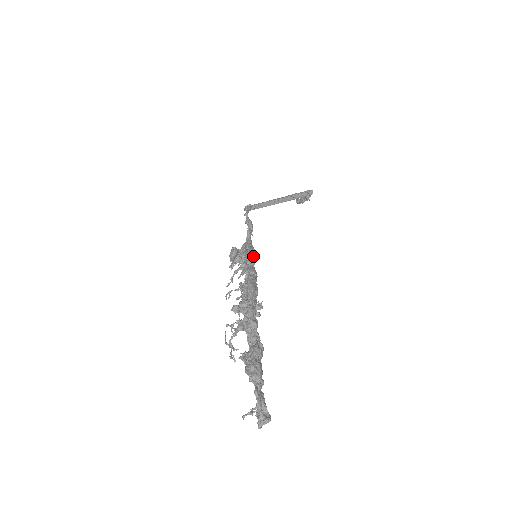
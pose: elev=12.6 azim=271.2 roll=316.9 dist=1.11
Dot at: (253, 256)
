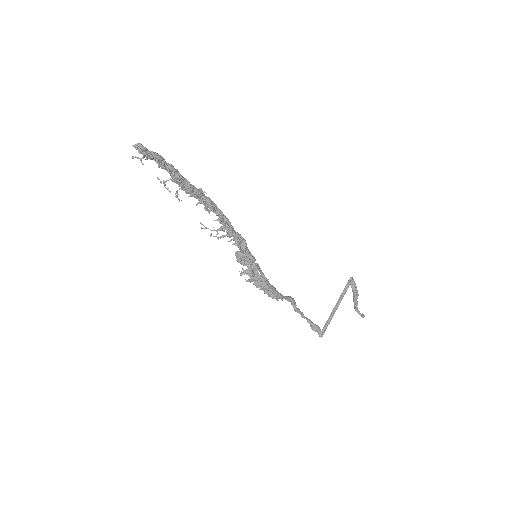
Dot at: (274, 293)
